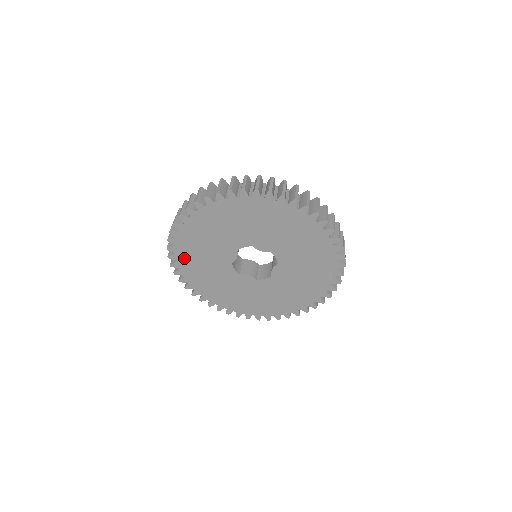
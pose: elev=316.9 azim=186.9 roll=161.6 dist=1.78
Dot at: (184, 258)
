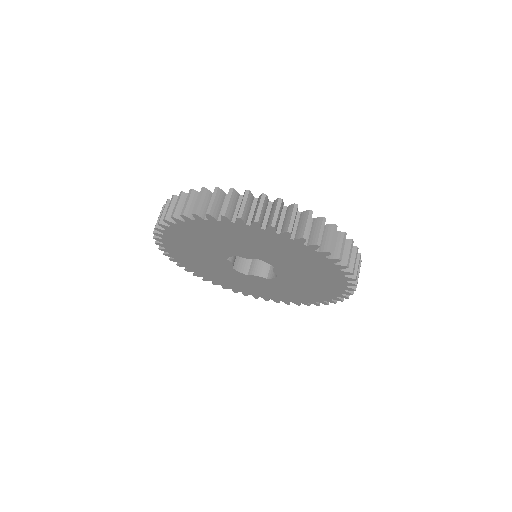
Dot at: (190, 266)
